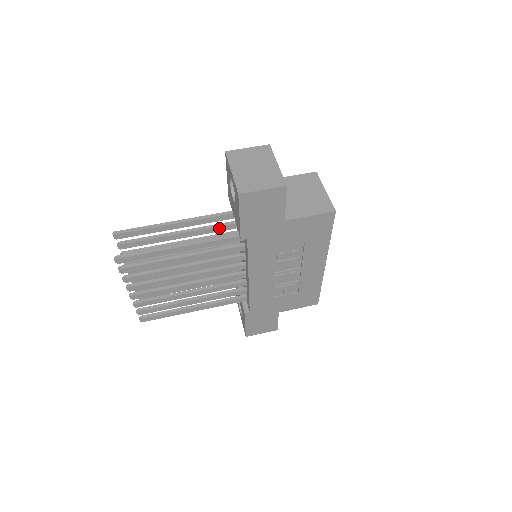
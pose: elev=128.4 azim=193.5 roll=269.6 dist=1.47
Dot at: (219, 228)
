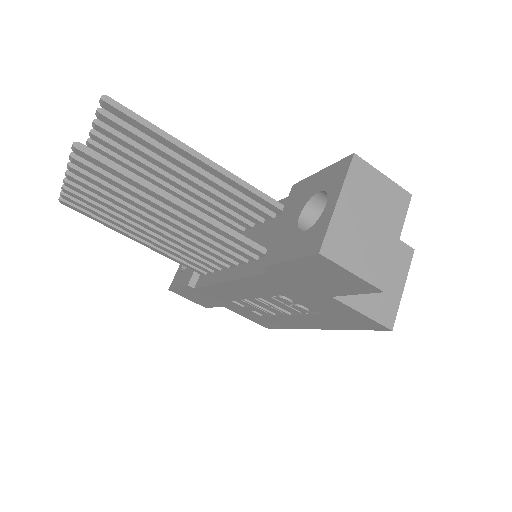
Dot at: (247, 203)
